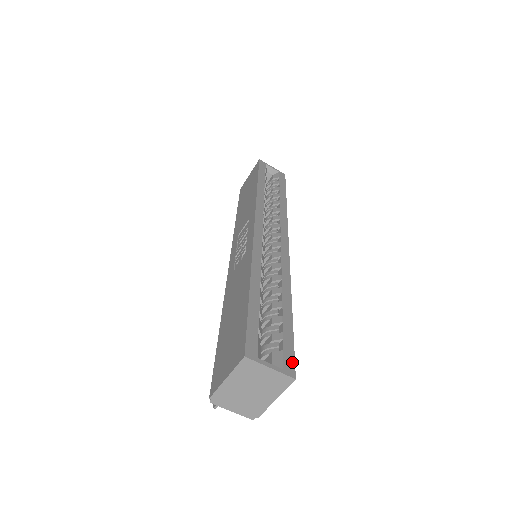
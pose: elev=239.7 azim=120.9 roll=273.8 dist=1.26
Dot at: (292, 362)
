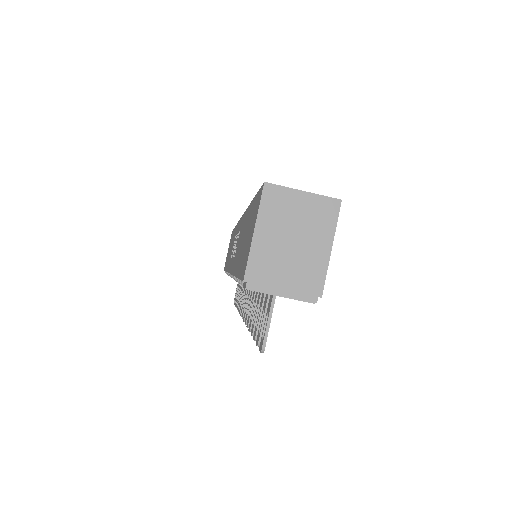
Dot at: occluded
